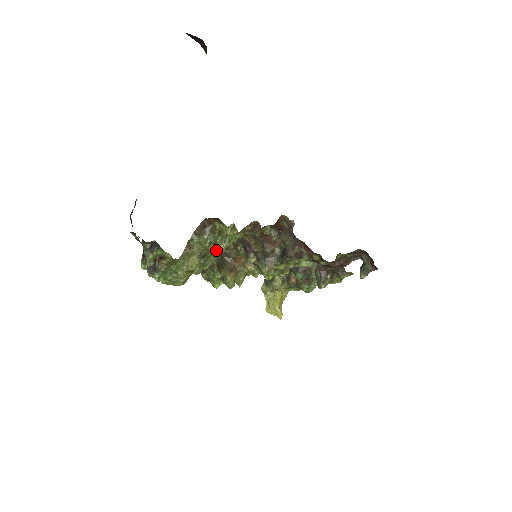
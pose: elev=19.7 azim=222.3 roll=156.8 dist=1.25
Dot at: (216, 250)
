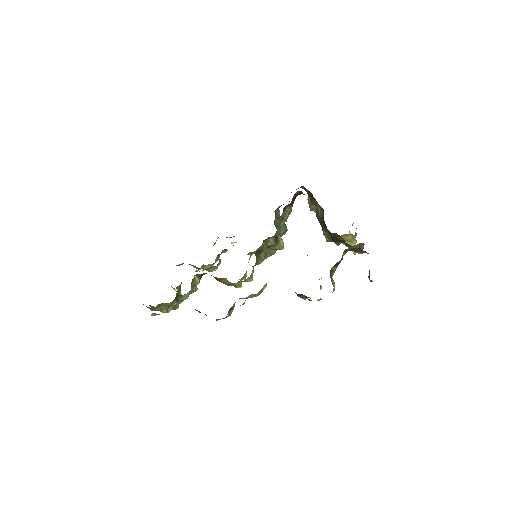
Dot at: occluded
